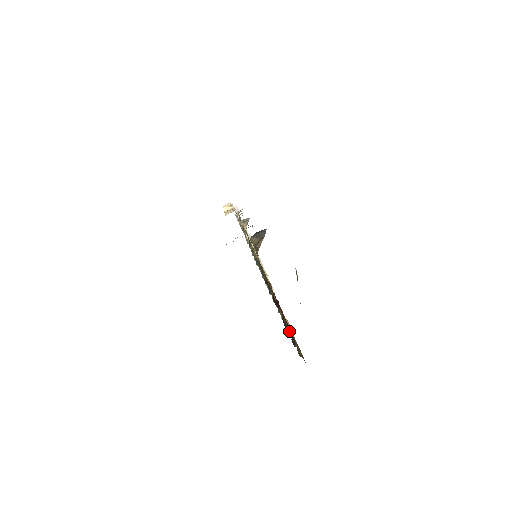
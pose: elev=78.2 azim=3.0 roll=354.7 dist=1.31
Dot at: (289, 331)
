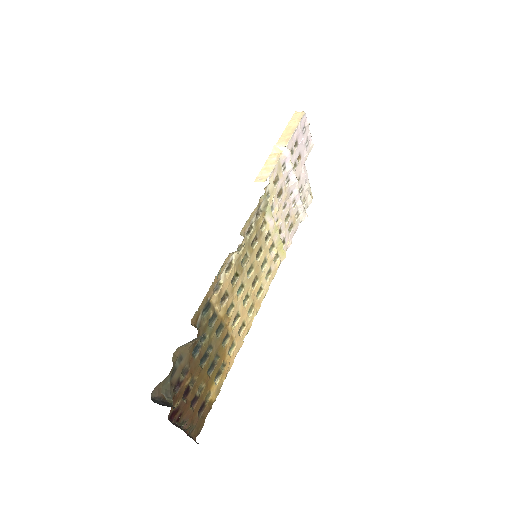
Dot at: occluded
